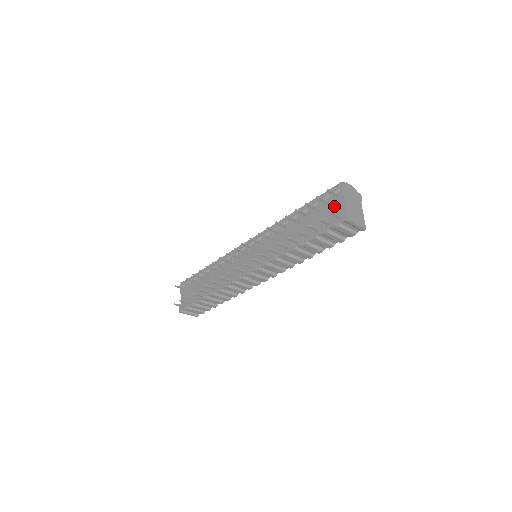
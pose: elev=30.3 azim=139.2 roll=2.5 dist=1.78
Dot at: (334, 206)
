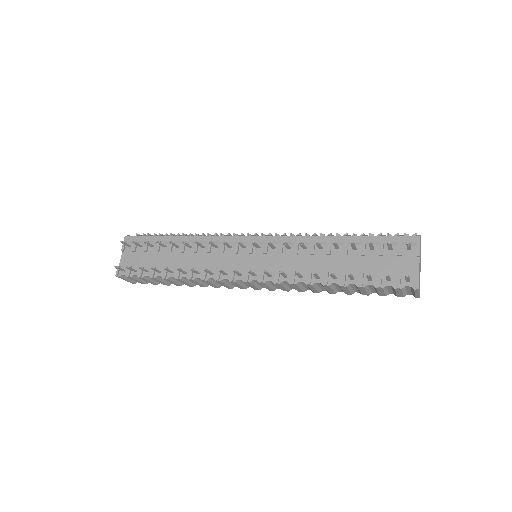
Dot at: (402, 261)
